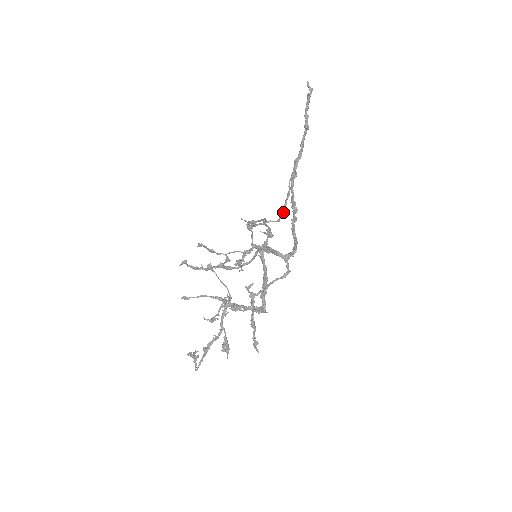
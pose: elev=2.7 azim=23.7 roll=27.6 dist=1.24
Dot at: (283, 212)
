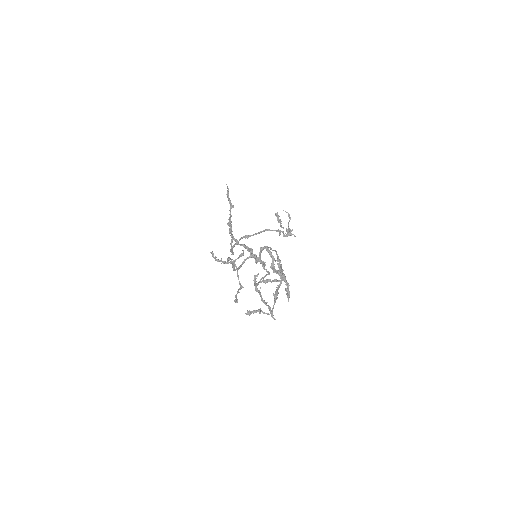
Dot at: (232, 250)
